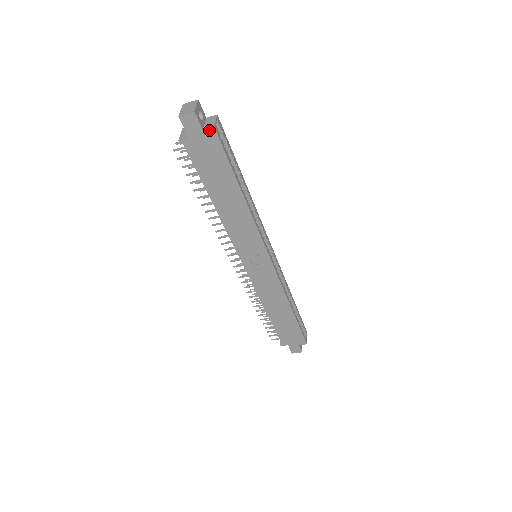
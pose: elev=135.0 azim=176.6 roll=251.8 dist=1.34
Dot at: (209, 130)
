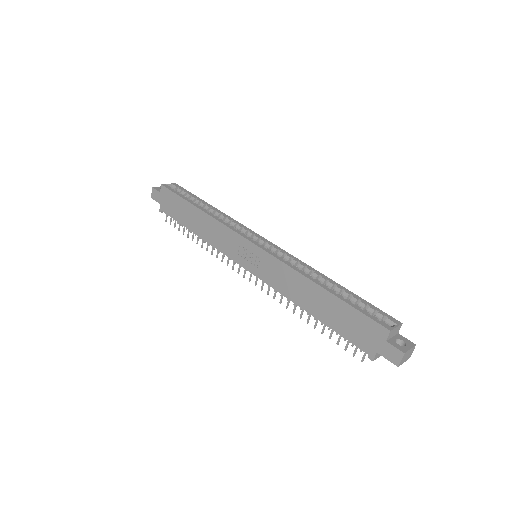
Dot at: (161, 189)
